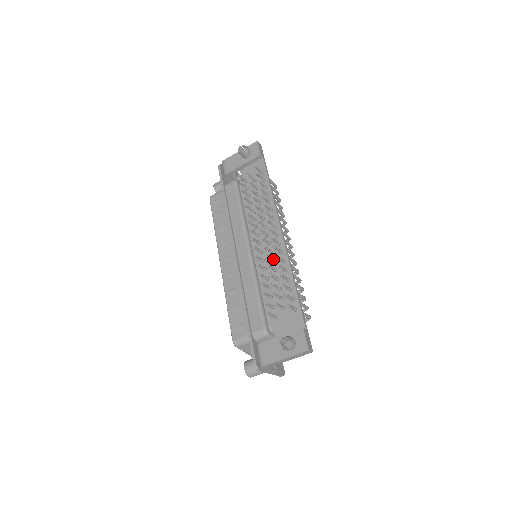
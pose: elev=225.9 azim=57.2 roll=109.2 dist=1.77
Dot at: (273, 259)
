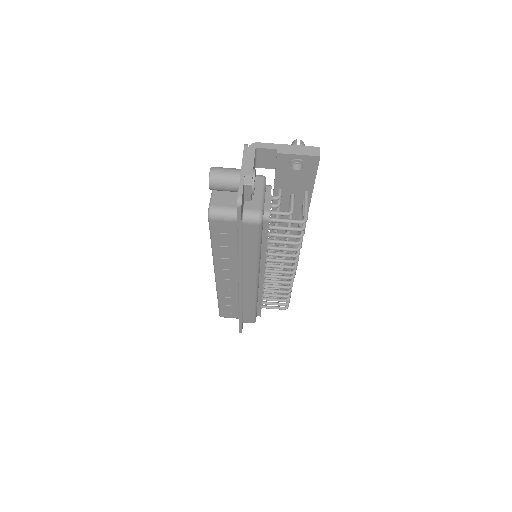
Dot at: occluded
